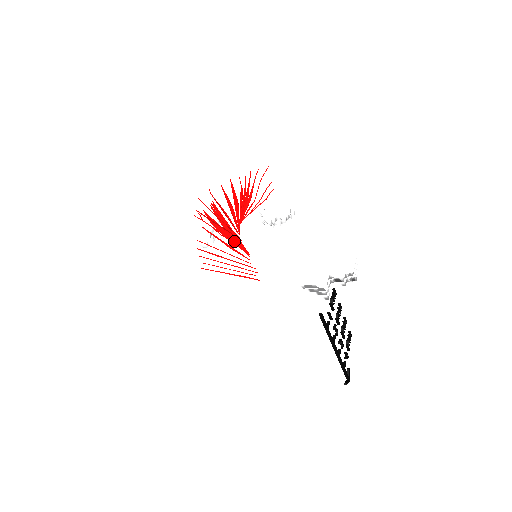
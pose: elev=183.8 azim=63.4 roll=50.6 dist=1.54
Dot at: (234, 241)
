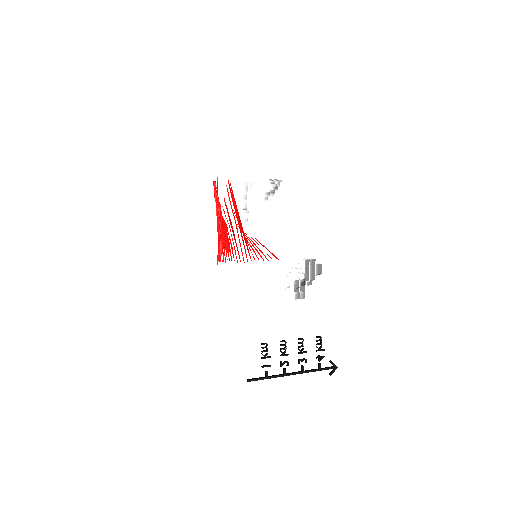
Dot at: (235, 253)
